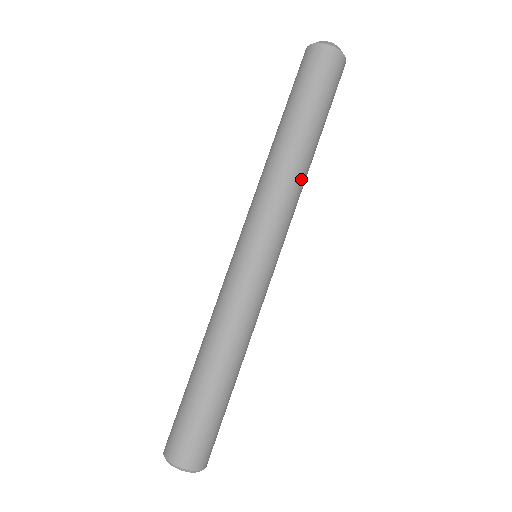
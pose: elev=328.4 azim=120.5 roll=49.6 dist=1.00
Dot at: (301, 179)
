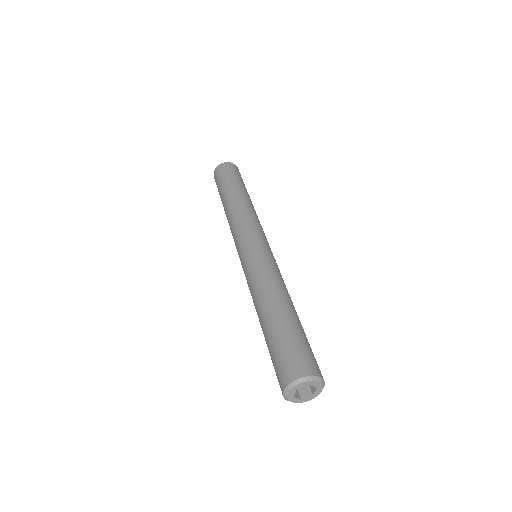
Dot at: occluded
